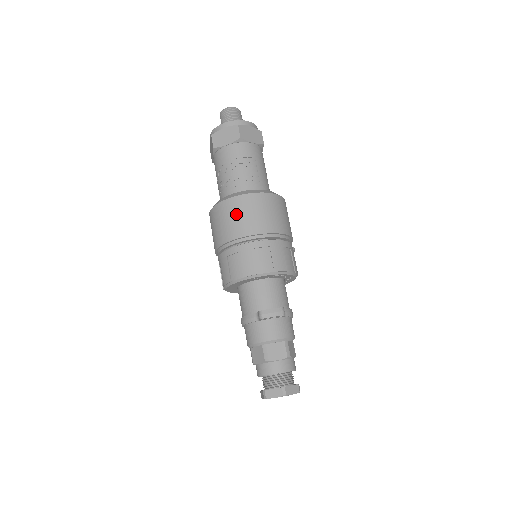
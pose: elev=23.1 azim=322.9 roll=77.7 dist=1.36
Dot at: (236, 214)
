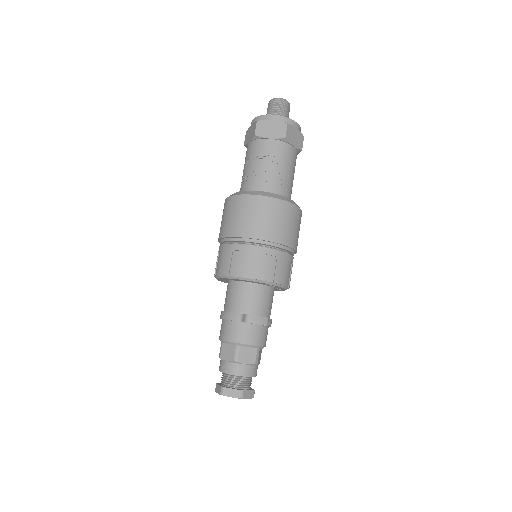
Dot at: (257, 214)
